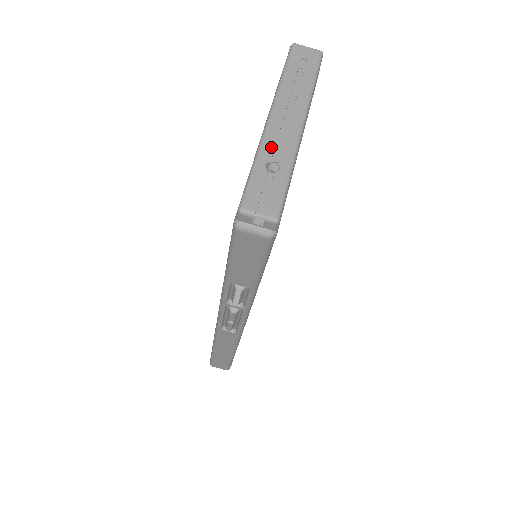
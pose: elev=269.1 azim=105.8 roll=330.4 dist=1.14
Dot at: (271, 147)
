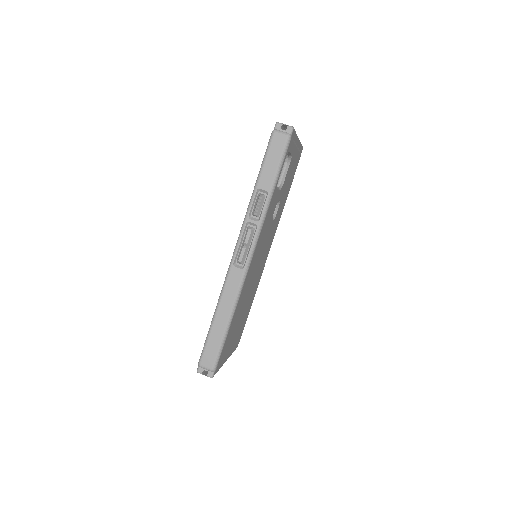
Dot at: occluded
